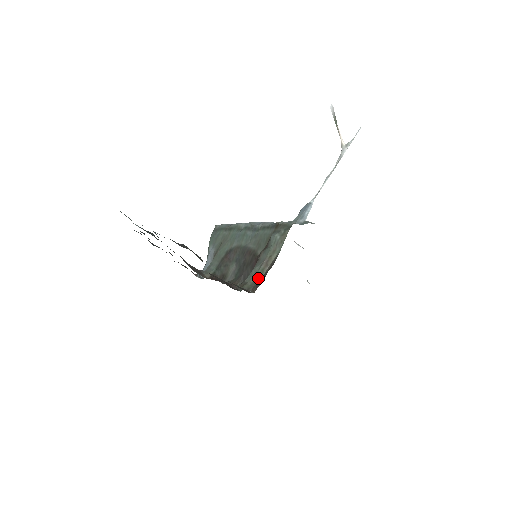
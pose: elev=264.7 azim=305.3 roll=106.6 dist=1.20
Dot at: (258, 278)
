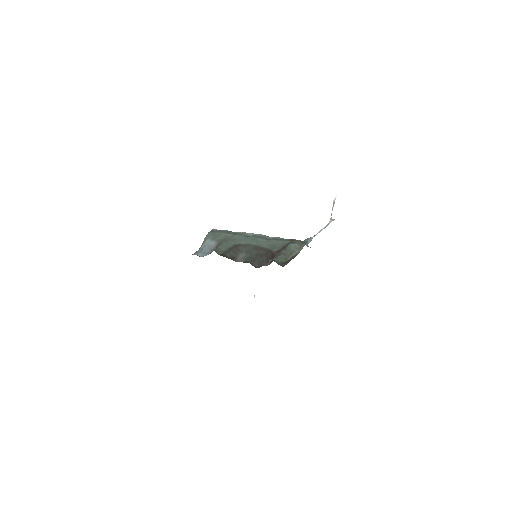
Dot at: (283, 261)
